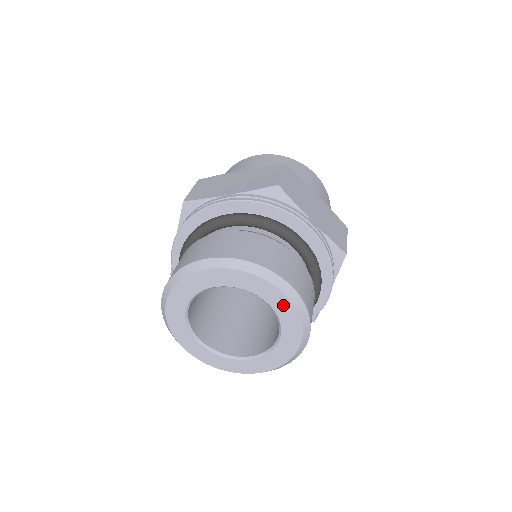
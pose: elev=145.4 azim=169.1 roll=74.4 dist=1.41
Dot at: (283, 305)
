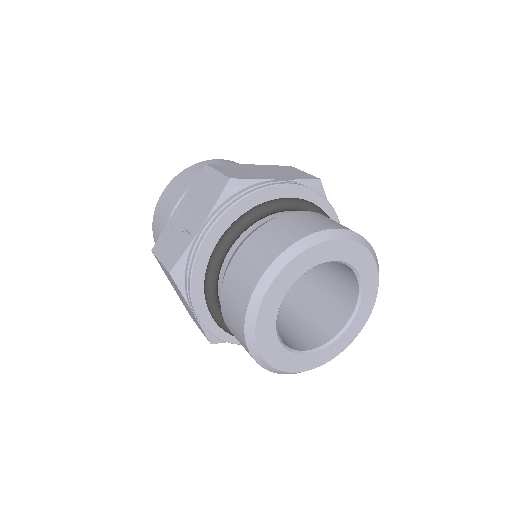
Dot at: (371, 283)
